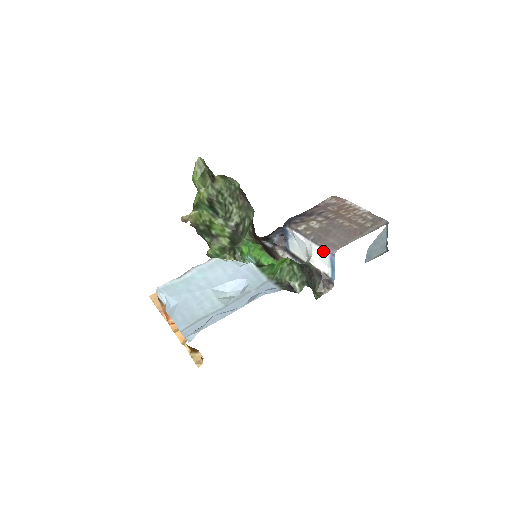
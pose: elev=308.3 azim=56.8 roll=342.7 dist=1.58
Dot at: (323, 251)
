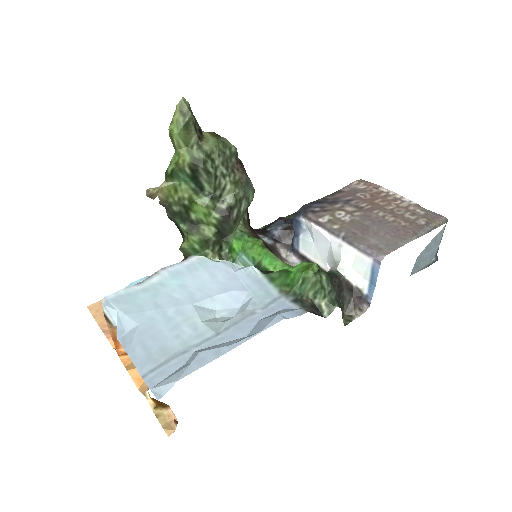
Dot at: (361, 255)
